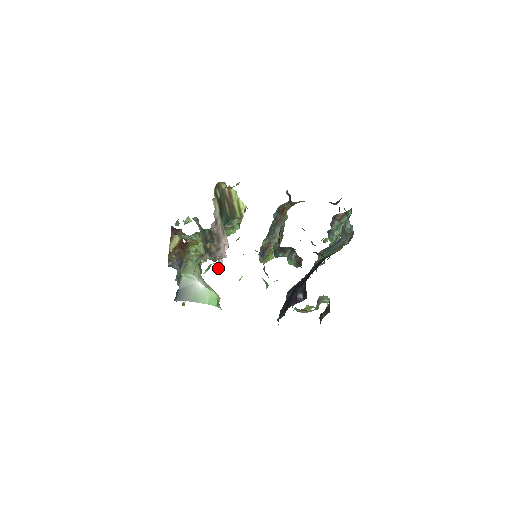
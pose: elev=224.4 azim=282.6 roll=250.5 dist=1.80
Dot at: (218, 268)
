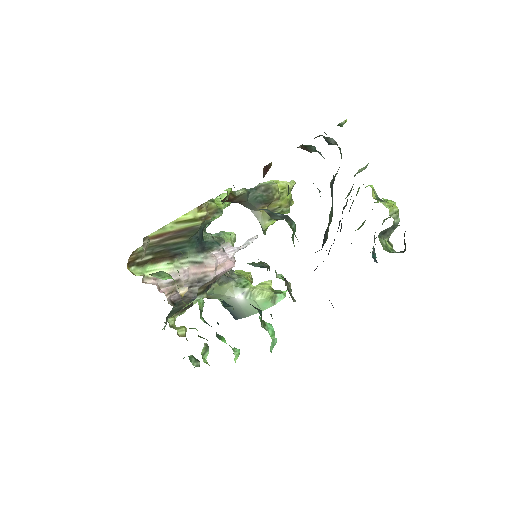
Dot at: occluded
